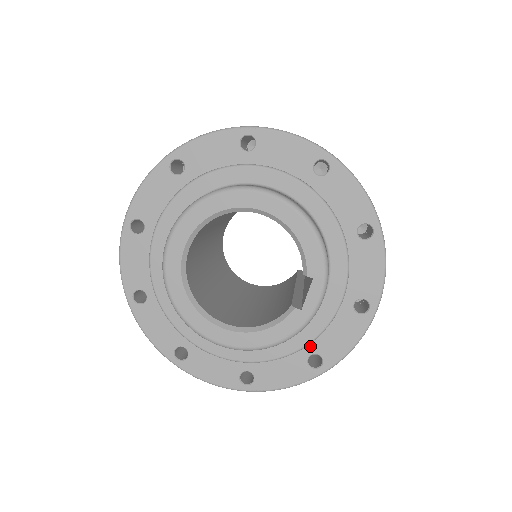
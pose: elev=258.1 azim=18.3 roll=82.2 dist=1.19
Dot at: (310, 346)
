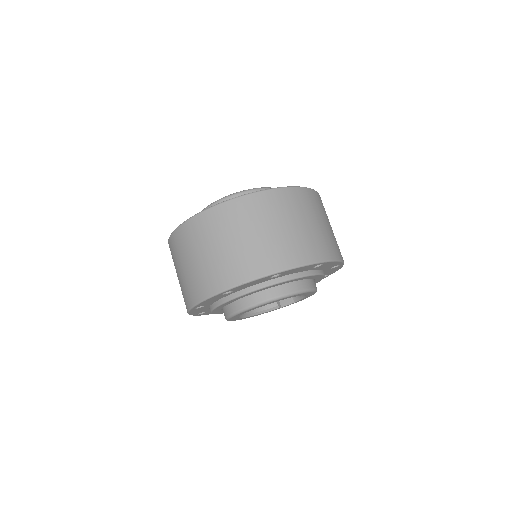
Dot at: occluded
